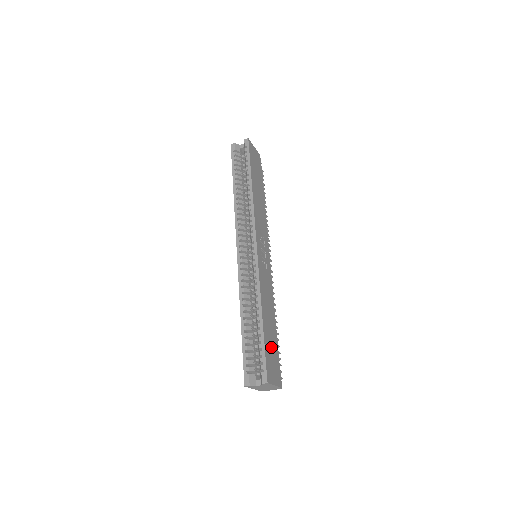
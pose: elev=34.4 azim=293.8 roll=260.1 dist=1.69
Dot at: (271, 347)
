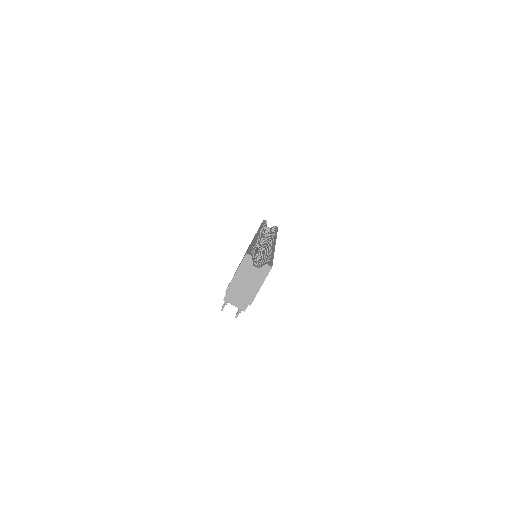
Dot at: occluded
